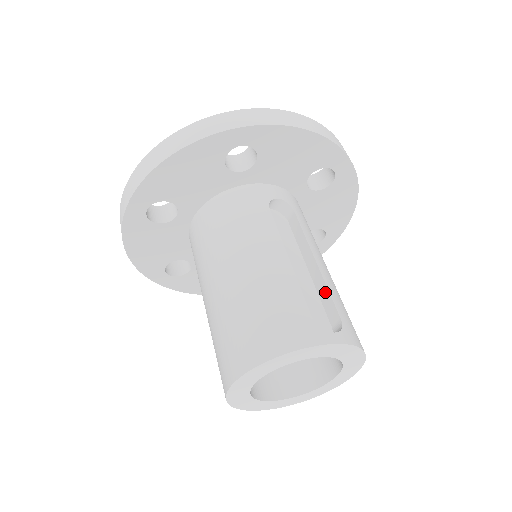
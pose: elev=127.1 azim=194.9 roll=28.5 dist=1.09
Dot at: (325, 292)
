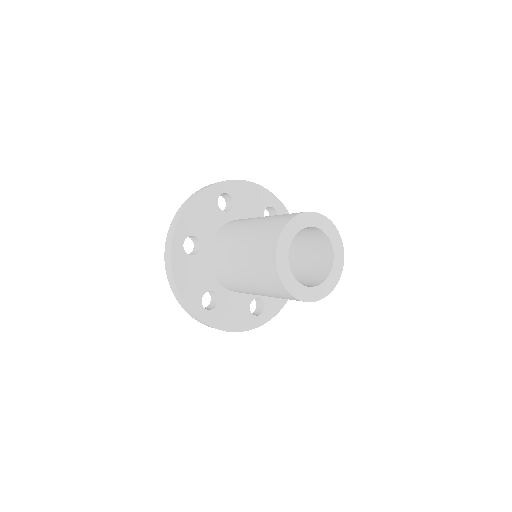
Dot at: occluded
